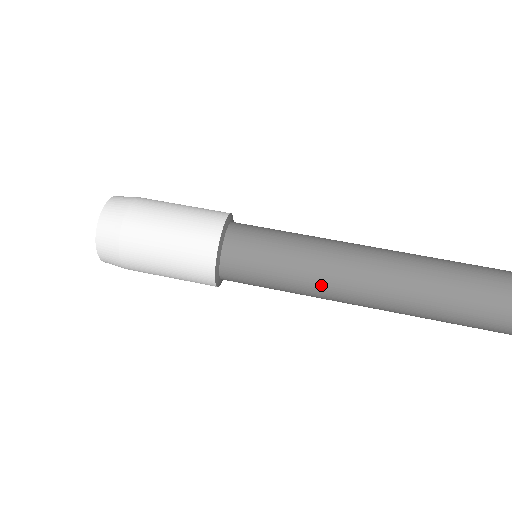
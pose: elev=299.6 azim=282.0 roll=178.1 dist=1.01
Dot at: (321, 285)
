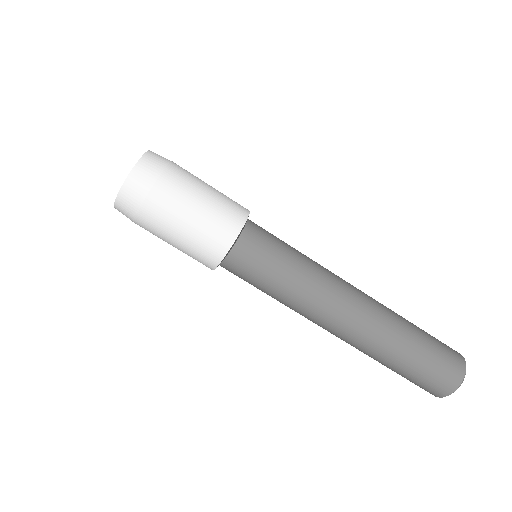
Dot at: occluded
